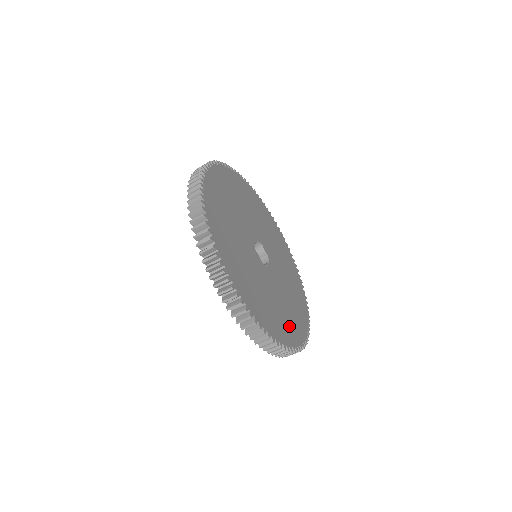
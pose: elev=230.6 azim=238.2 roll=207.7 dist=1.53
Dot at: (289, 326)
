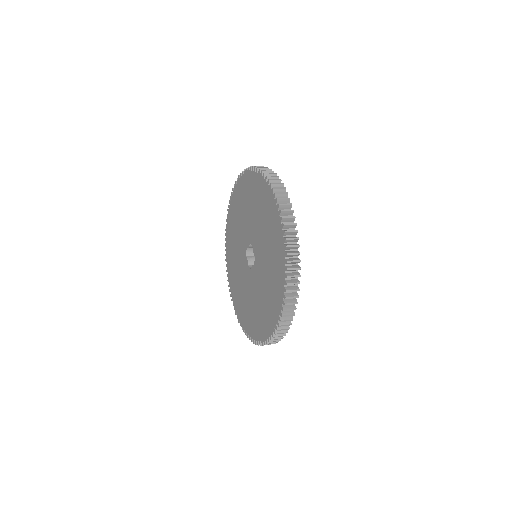
Dot at: occluded
